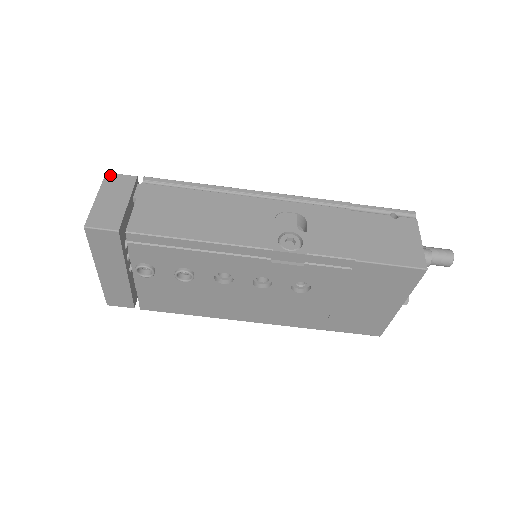
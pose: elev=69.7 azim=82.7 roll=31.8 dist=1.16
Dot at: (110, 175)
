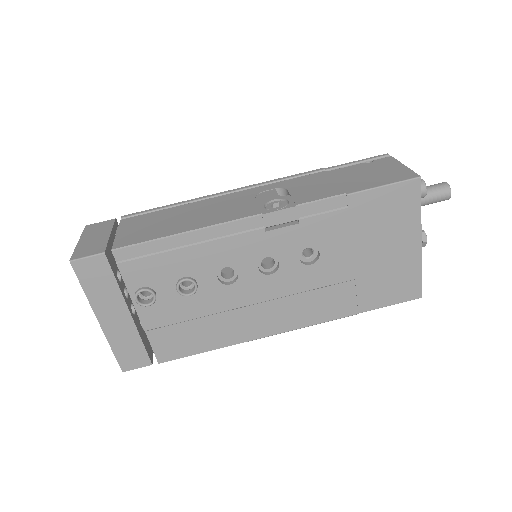
Dot at: (89, 226)
